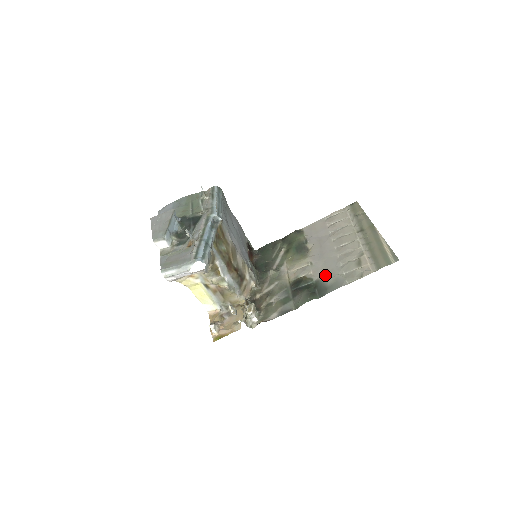
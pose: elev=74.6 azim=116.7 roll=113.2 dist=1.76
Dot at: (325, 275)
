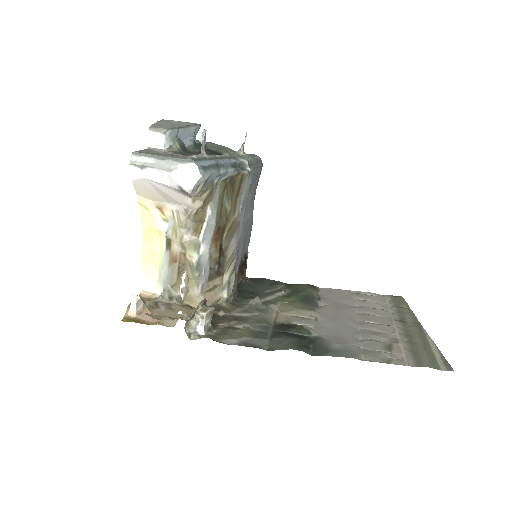
Dot at: (332, 337)
